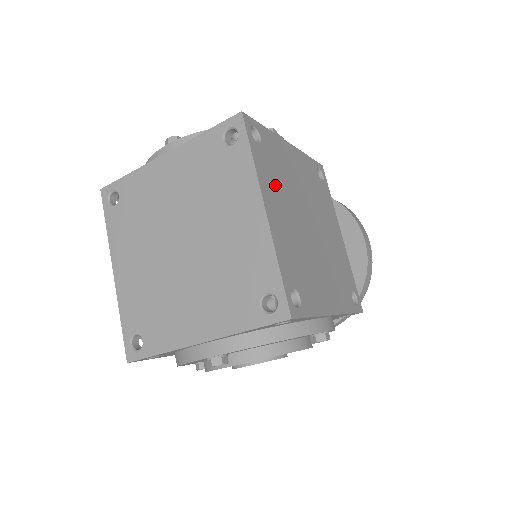
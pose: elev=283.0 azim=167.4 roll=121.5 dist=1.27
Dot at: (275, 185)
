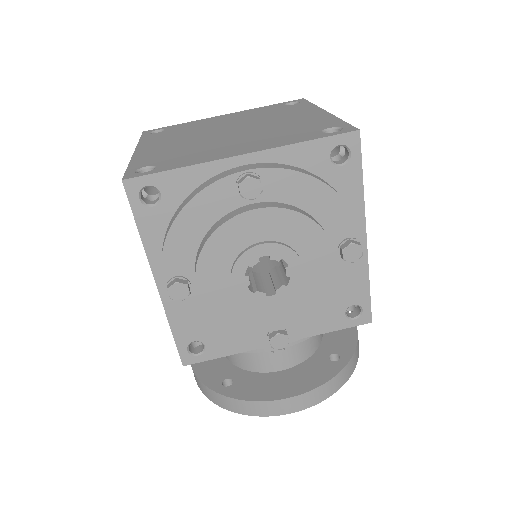
Dot at: occluded
